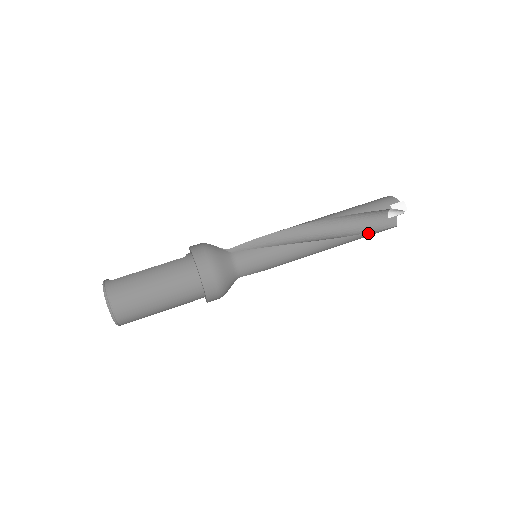
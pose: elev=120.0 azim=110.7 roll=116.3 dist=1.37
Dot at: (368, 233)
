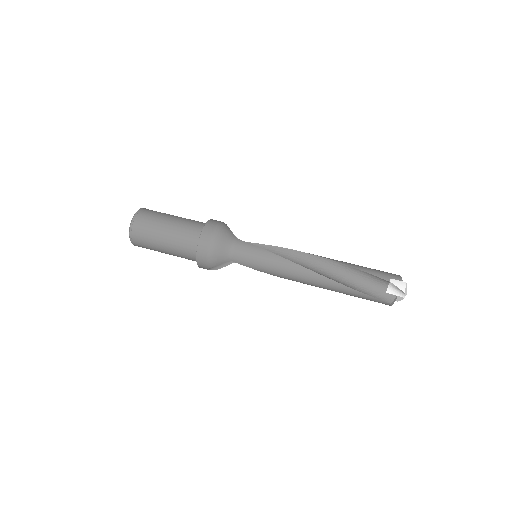
Dot at: (358, 291)
